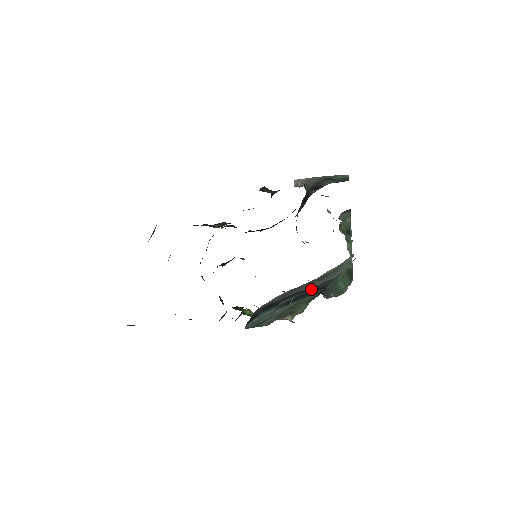
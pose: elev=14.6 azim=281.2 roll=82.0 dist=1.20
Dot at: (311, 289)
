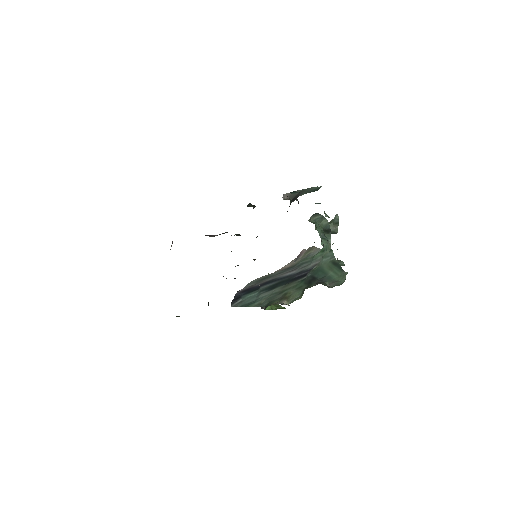
Dot at: (289, 277)
